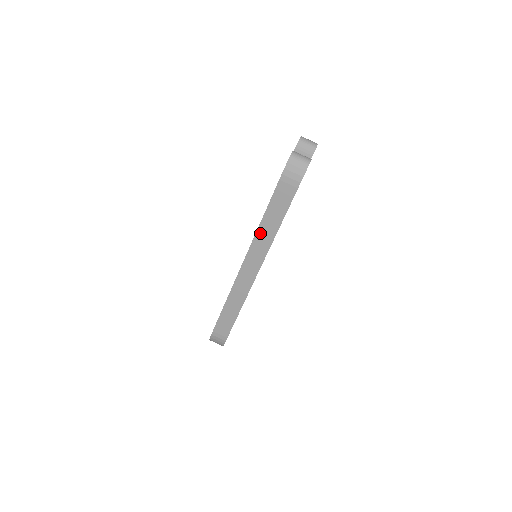
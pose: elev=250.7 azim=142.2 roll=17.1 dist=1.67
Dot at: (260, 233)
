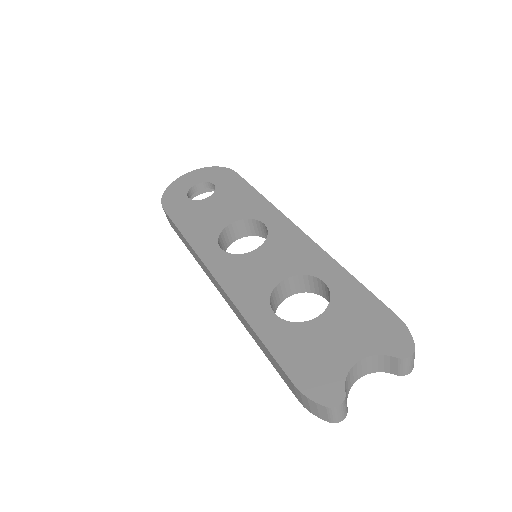
Dot at: (244, 320)
